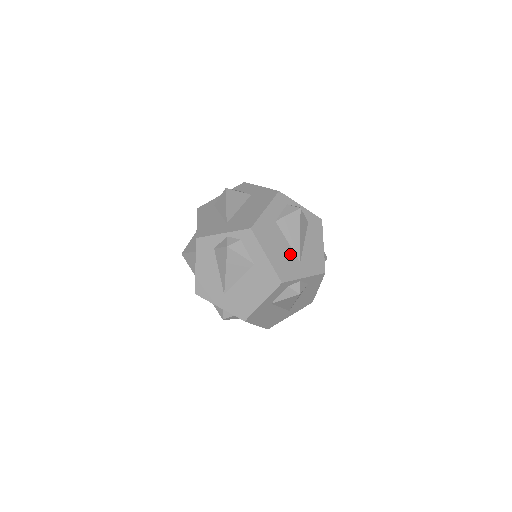
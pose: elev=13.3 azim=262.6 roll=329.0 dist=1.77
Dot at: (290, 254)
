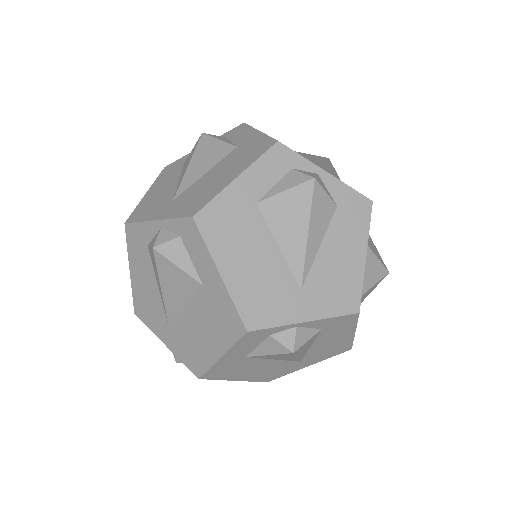
Dot at: (280, 364)
